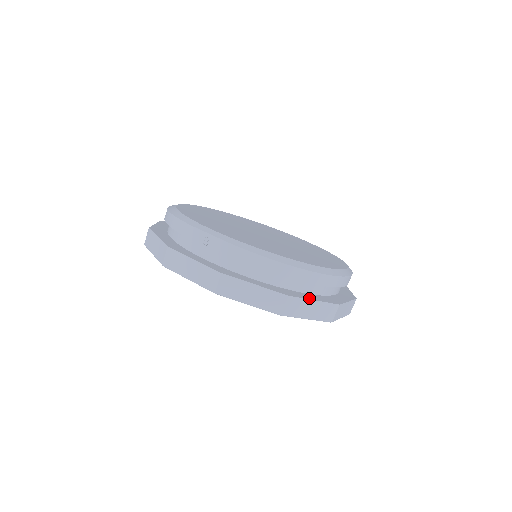
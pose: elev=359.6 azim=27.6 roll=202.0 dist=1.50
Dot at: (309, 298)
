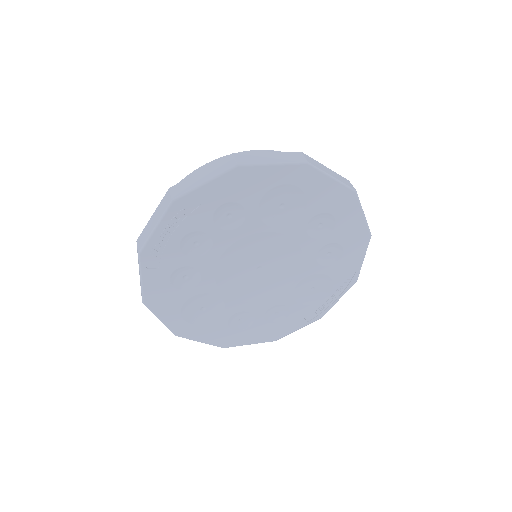
Dot at: occluded
